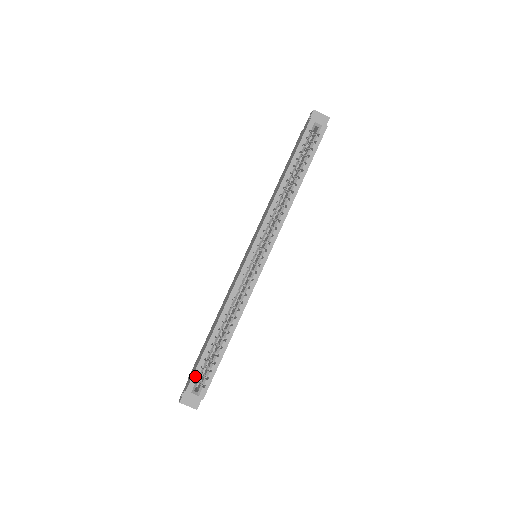
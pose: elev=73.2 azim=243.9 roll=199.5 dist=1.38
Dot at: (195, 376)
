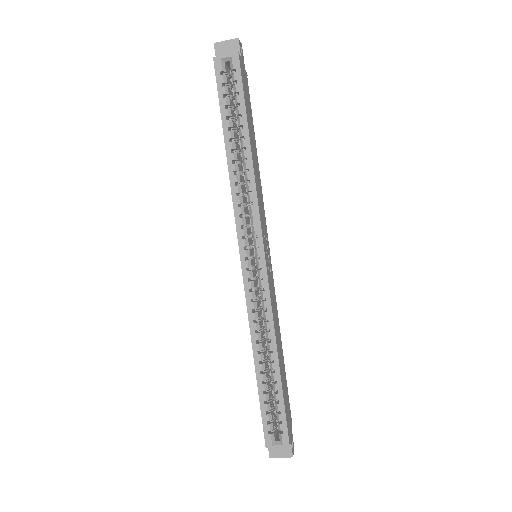
Dot at: (265, 426)
